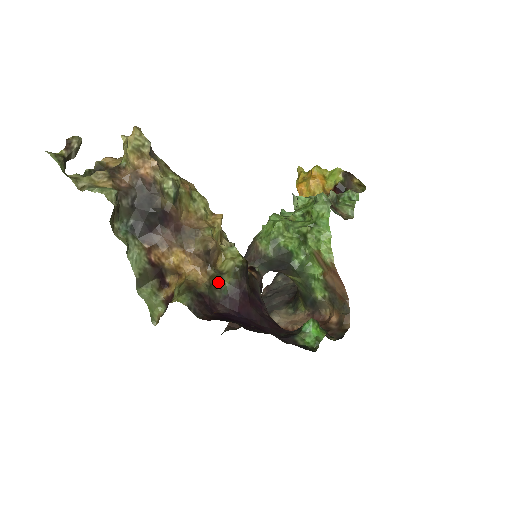
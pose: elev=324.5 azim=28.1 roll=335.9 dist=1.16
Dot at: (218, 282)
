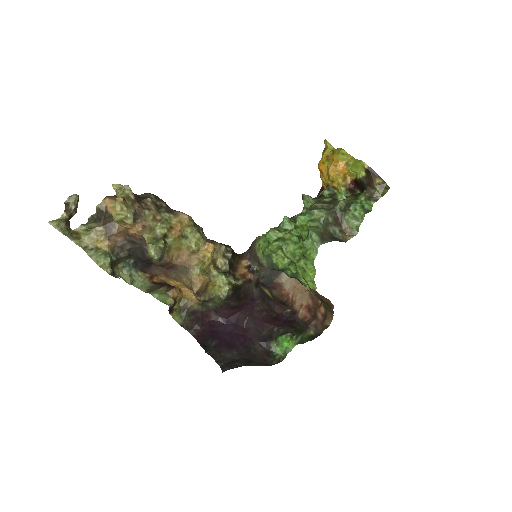
Dot at: (209, 300)
